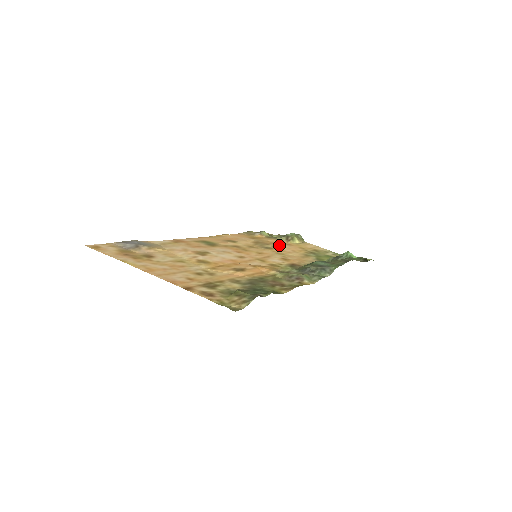
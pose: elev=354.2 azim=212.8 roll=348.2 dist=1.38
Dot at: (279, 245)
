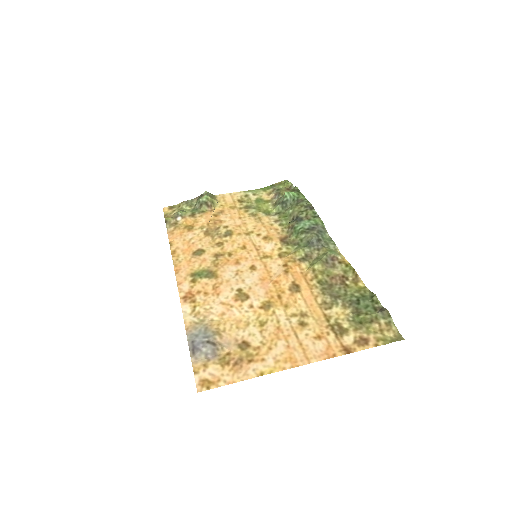
Dot at: (222, 221)
